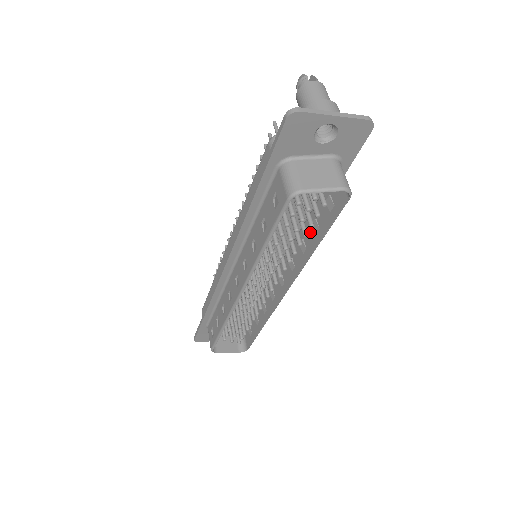
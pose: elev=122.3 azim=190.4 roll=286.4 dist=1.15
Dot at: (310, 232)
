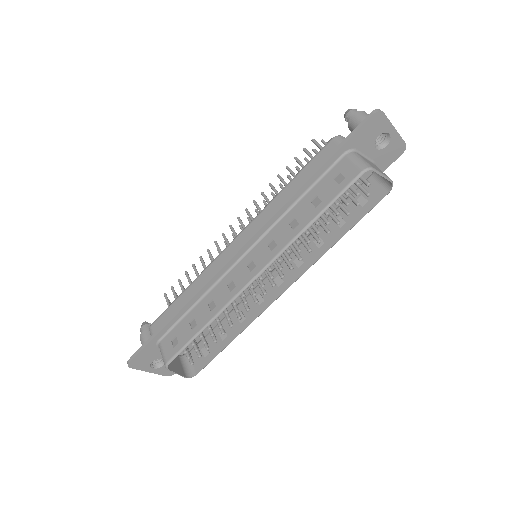
Dot at: (331, 229)
